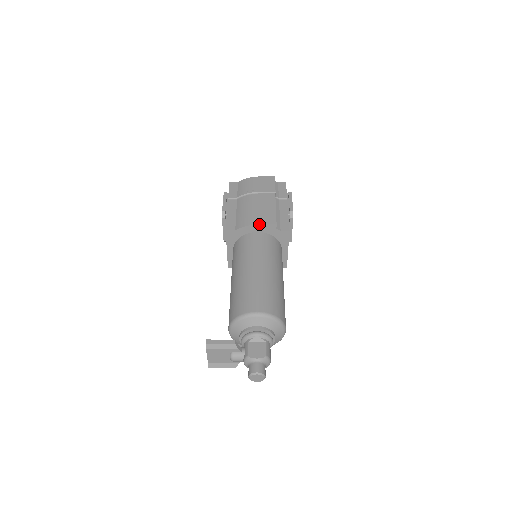
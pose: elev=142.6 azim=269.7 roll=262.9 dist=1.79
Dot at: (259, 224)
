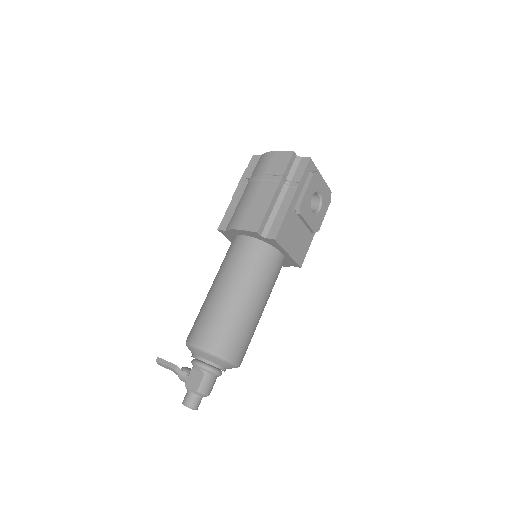
Dot at: (241, 230)
